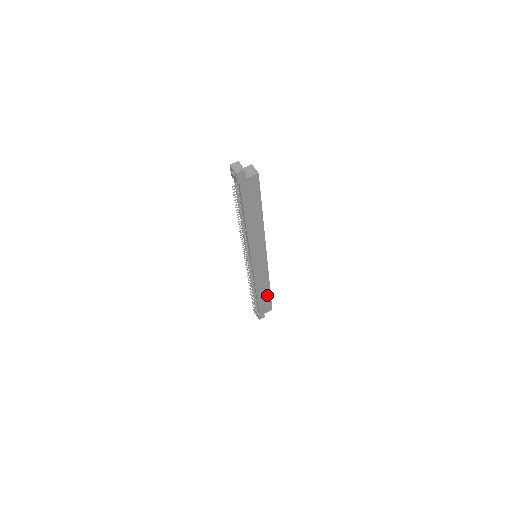
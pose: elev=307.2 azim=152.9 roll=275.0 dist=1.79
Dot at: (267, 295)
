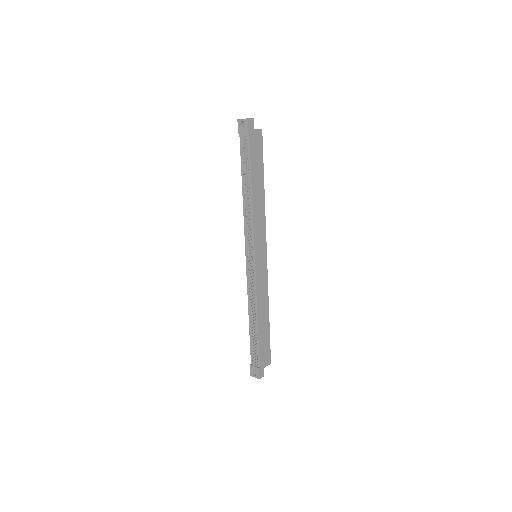
Dot at: (266, 330)
